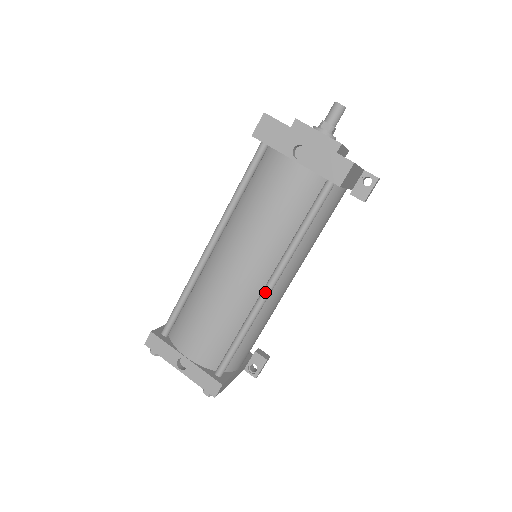
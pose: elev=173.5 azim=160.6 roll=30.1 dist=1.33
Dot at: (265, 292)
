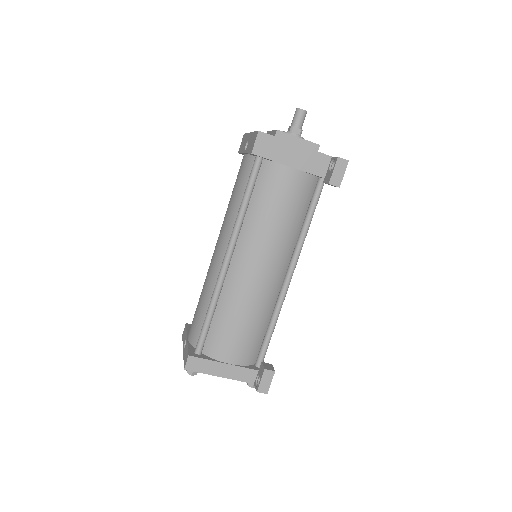
Dot at: (222, 265)
